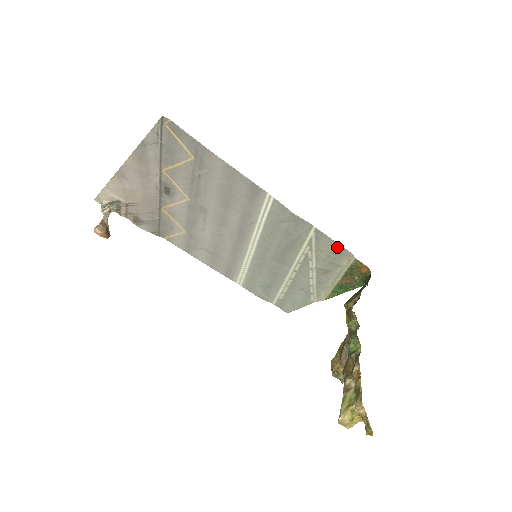
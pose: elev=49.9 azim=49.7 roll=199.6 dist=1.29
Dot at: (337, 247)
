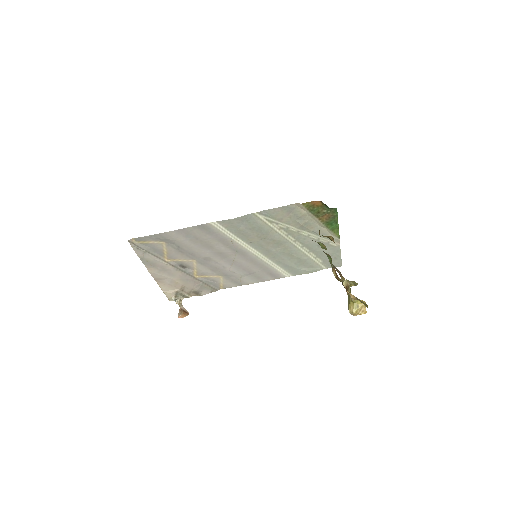
Dot at: (283, 209)
